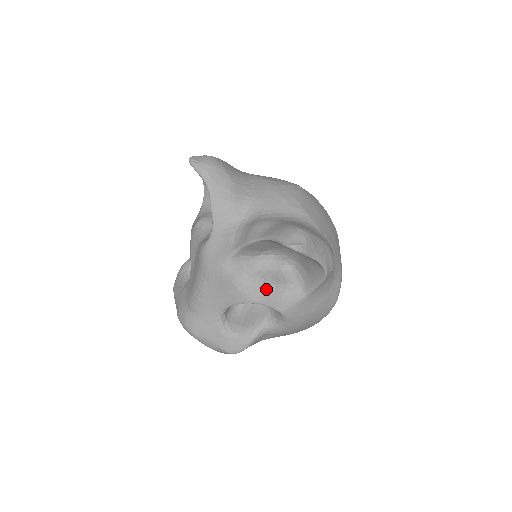
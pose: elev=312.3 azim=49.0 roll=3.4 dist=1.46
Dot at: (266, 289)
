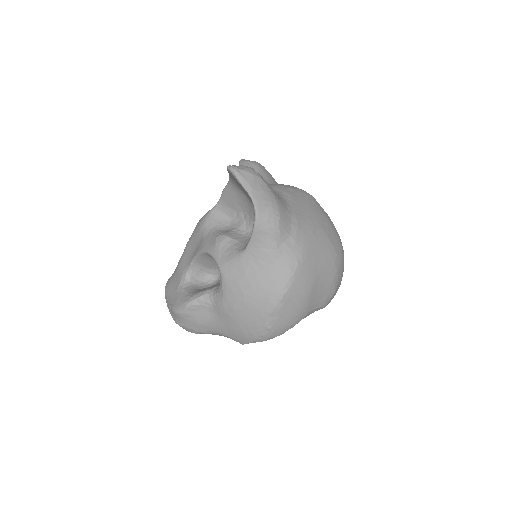
Dot at: (218, 238)
